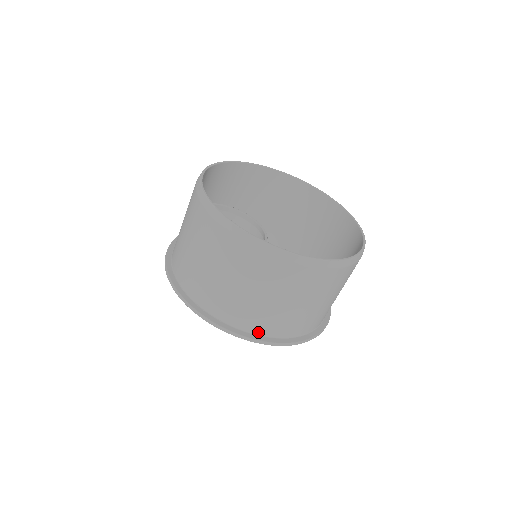
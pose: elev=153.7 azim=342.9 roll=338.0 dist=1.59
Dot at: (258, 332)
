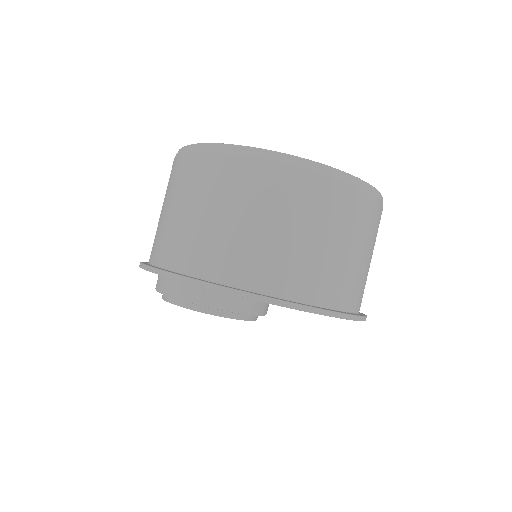
Dot at: (217, 278)
